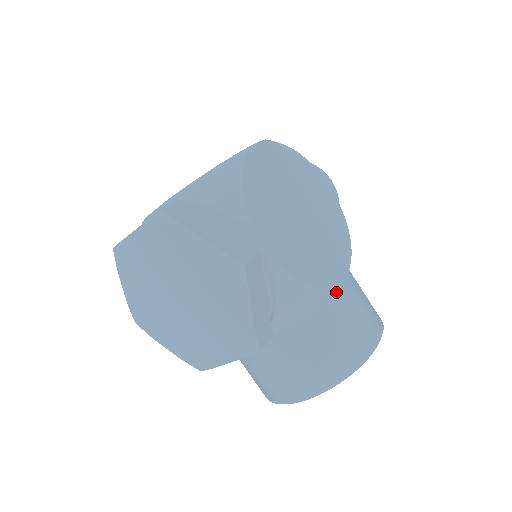
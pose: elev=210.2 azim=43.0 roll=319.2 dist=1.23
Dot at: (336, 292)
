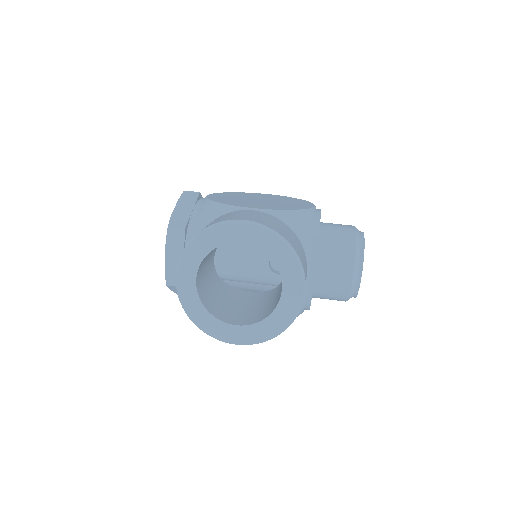
Dot at: occluded
